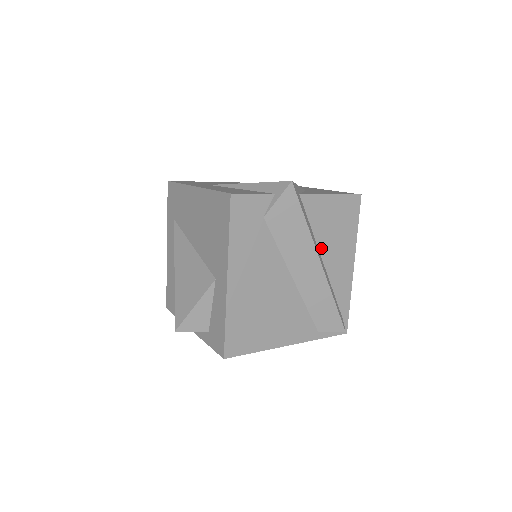
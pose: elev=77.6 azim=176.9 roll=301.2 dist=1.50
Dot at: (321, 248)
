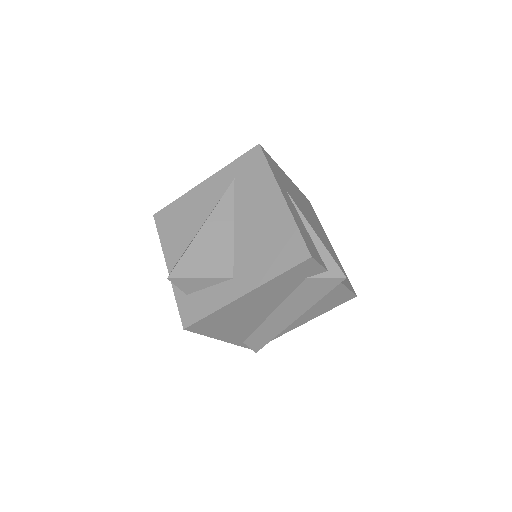
Dot at: occluded
